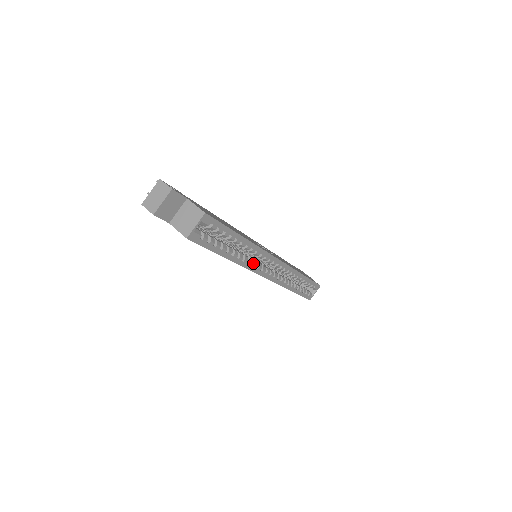
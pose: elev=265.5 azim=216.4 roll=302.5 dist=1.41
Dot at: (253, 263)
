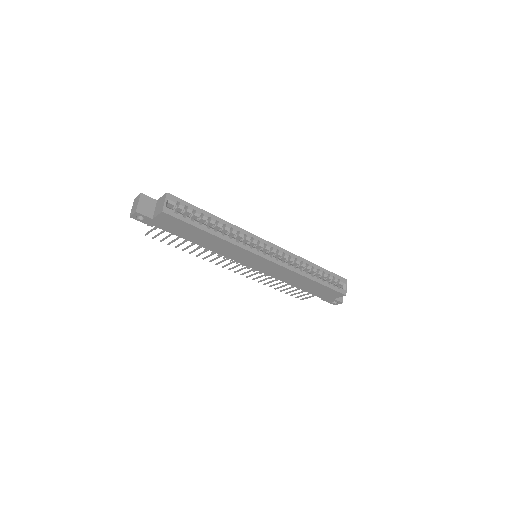
Dot at: (244, 244)
